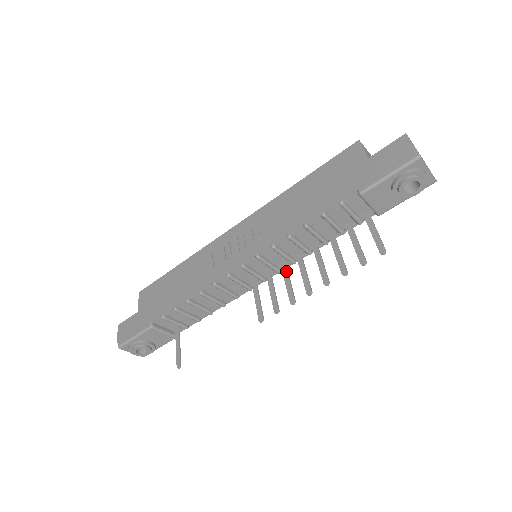
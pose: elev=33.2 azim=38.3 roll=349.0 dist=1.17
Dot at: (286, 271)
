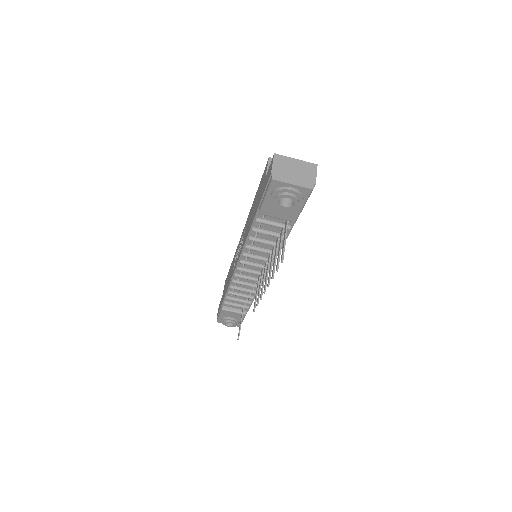
Dot at: (264, 270)
